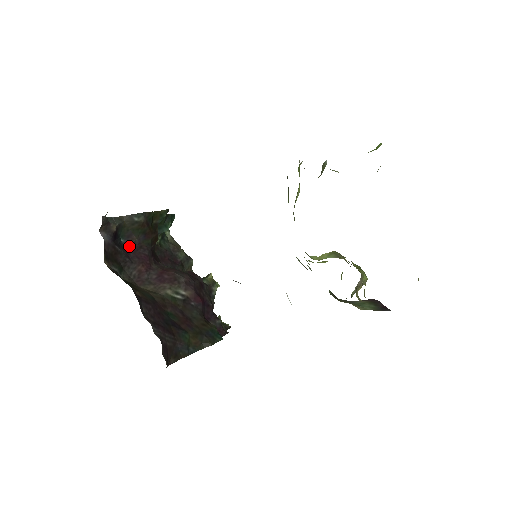
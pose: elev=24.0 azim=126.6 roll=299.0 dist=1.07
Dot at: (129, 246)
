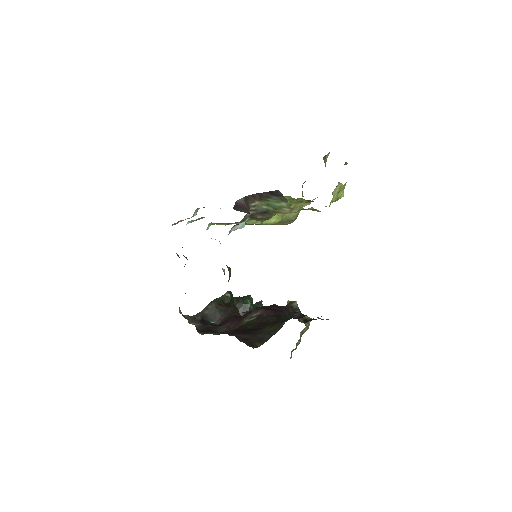
Dot at: (219, 322)
